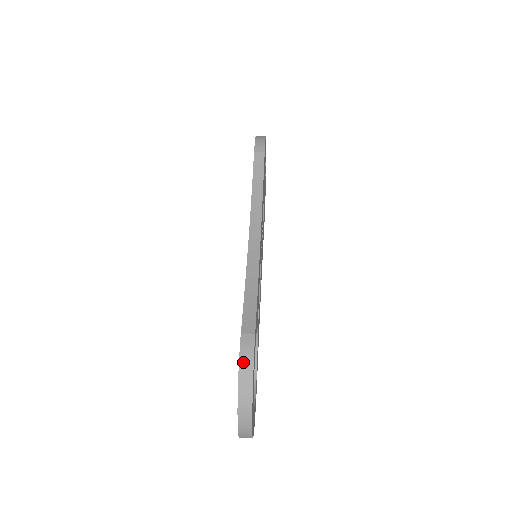
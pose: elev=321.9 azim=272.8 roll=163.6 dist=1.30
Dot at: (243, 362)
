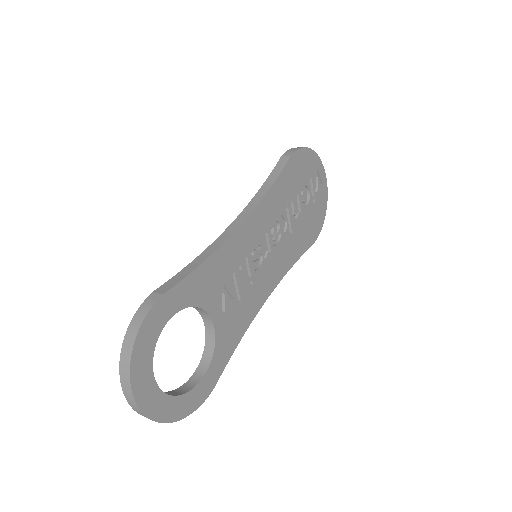
Dot at: (137, 316)
